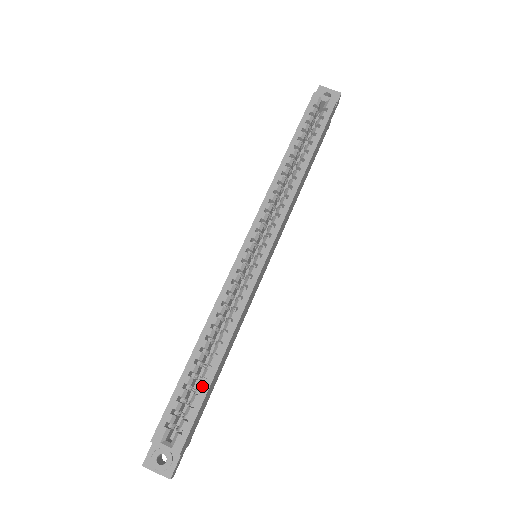
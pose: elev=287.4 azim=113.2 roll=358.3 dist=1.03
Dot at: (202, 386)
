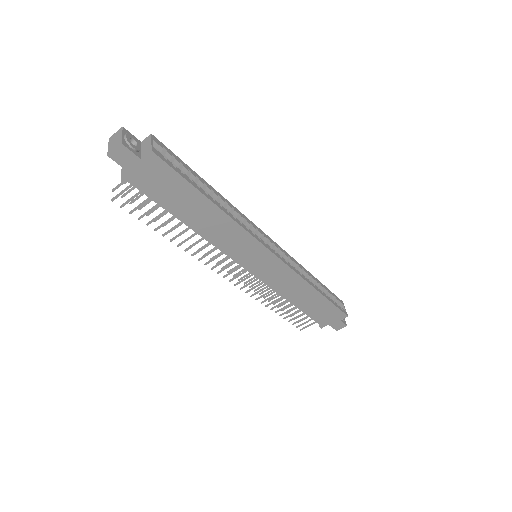
Dot at: (195, 183)
